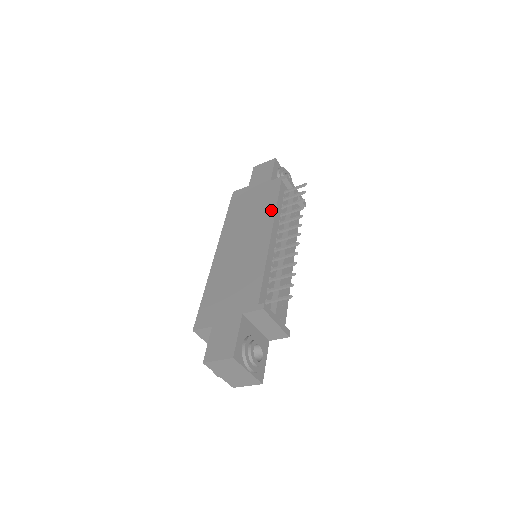
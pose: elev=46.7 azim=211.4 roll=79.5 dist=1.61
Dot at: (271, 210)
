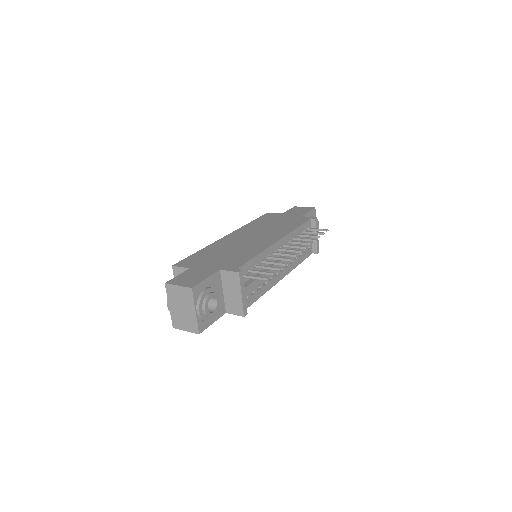
Dot at: (289, 229)
